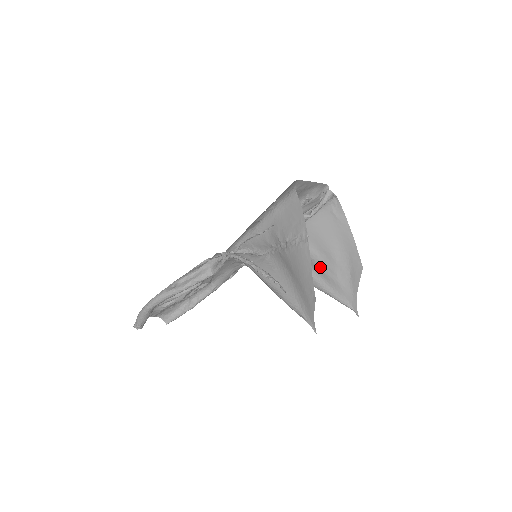
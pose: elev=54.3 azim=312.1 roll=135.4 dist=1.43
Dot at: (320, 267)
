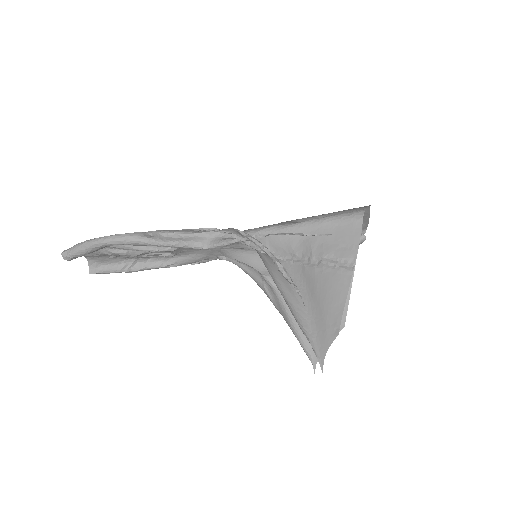
Dot at: occluded
